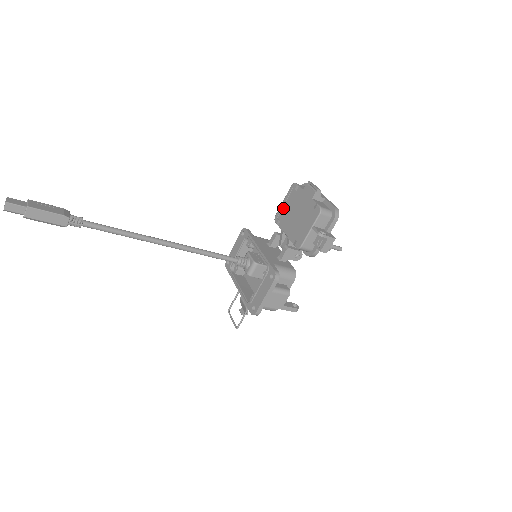
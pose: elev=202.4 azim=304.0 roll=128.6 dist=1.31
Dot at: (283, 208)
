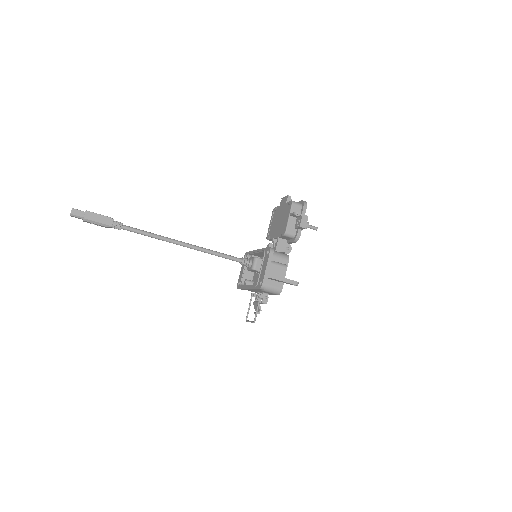
Dot at: (270, 227)
